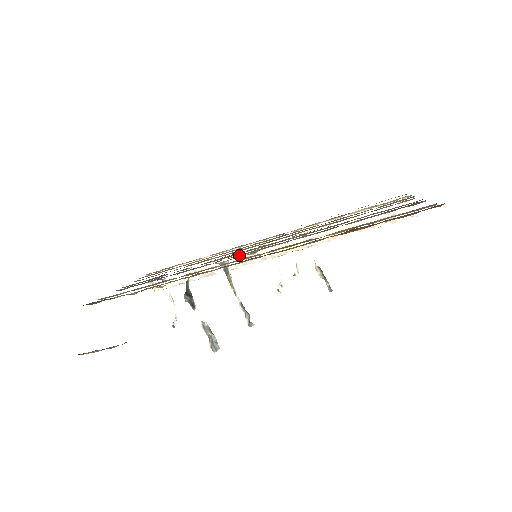
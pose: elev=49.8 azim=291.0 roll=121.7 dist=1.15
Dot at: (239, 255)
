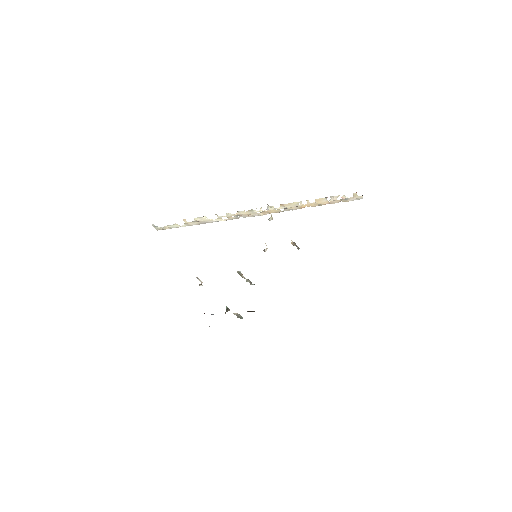
Dot at: occluded
